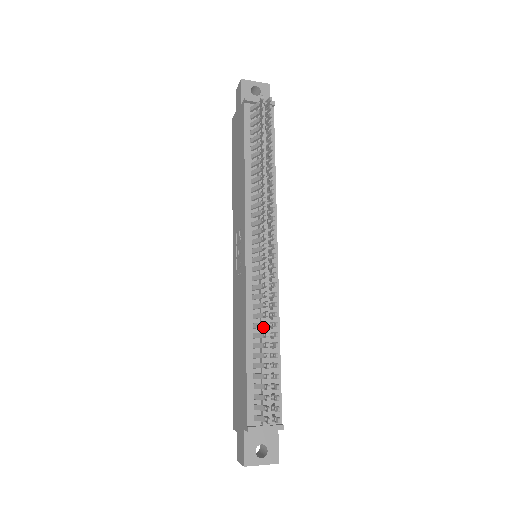
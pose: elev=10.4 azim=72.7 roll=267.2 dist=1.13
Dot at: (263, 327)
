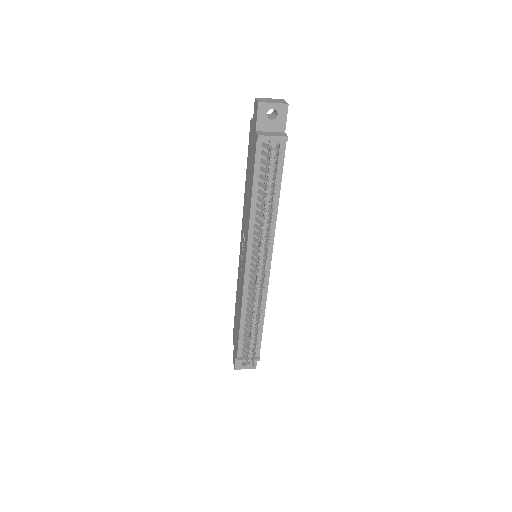
Dot at: (251, 317)
